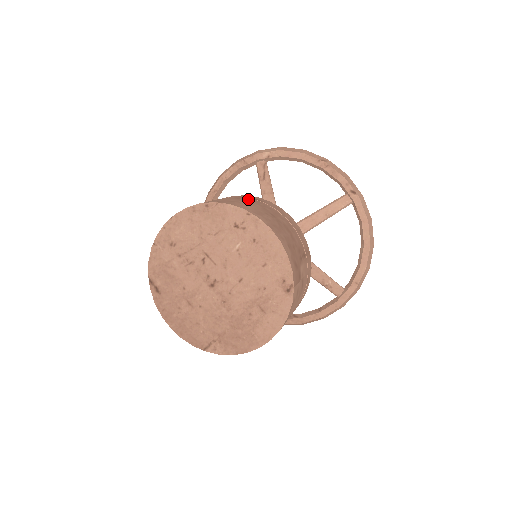
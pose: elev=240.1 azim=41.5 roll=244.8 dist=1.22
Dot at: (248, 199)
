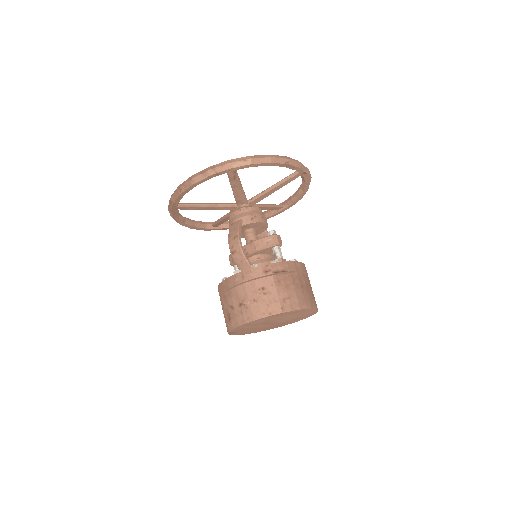
Dot at: (284, 280)
